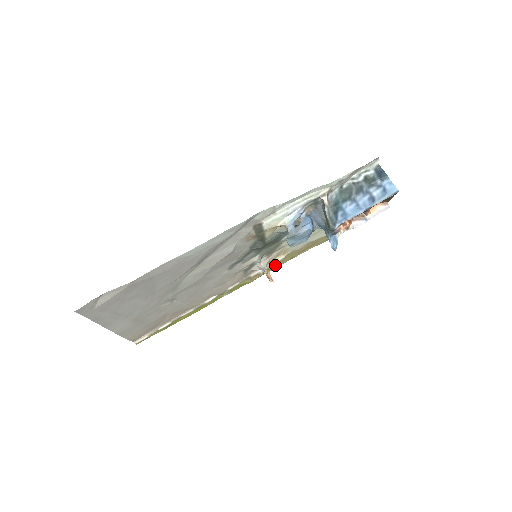
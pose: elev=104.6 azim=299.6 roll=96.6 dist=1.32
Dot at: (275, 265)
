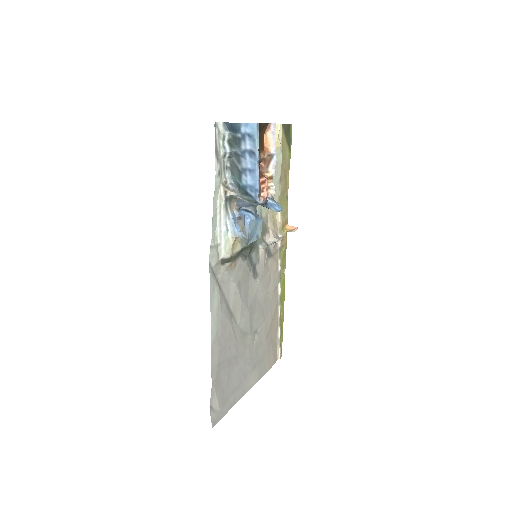
Dot at: (283, 219)
